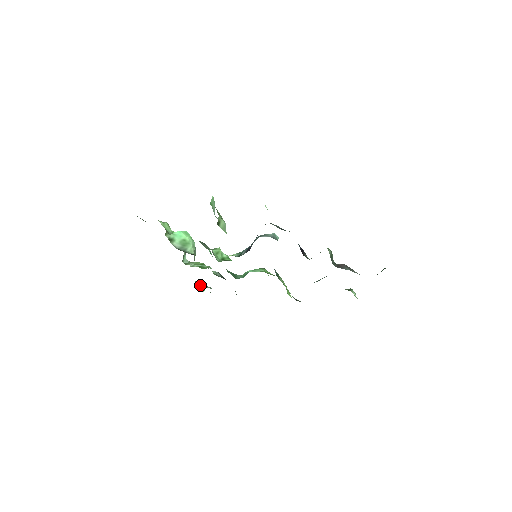
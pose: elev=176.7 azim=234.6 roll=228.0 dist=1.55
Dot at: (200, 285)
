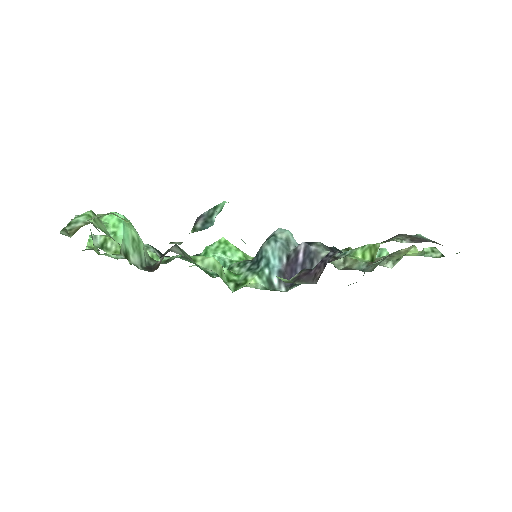
Dot at: (95, 249)
